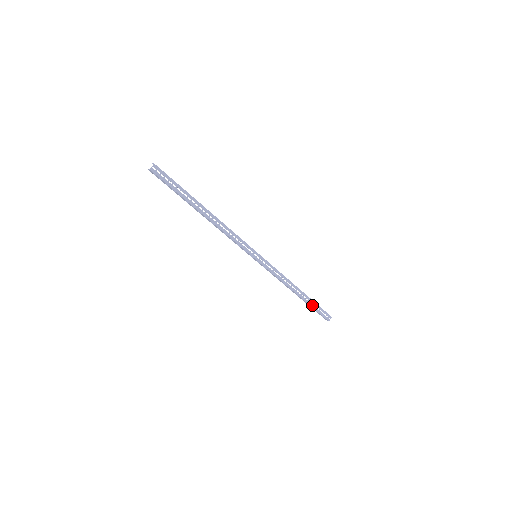
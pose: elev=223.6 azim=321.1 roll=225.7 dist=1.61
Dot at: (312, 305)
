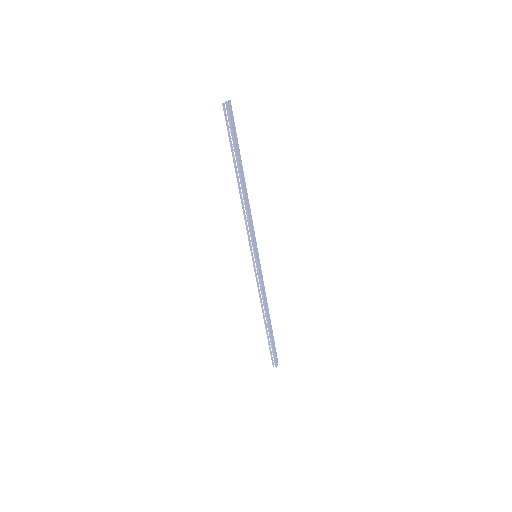
Dot at: (272, 340)
